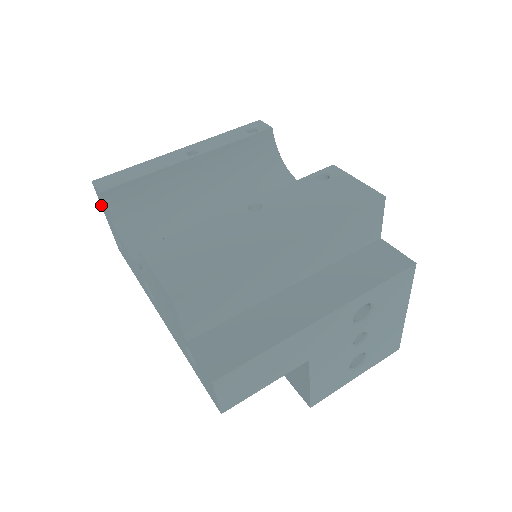
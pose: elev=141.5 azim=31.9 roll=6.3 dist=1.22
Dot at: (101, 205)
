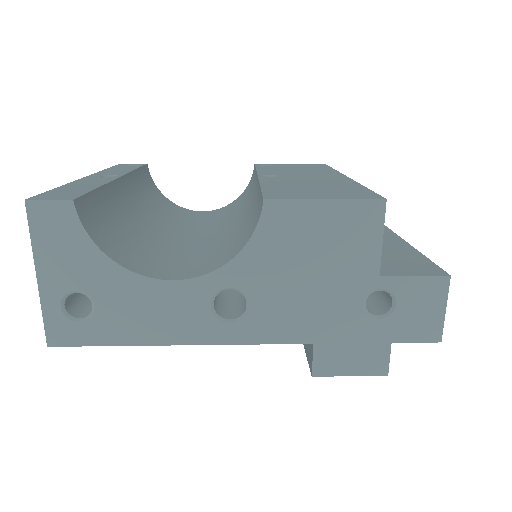
Dot at: (35, 248)
